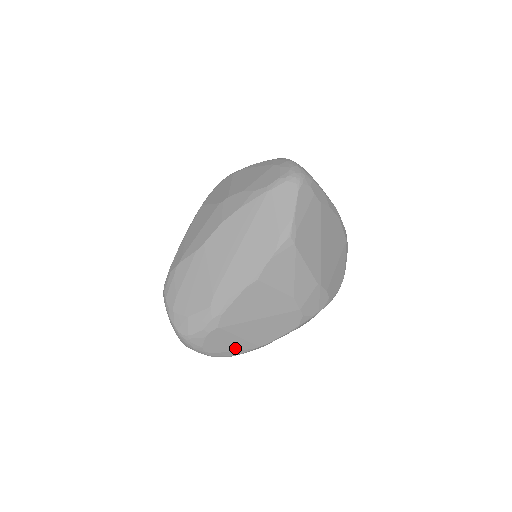
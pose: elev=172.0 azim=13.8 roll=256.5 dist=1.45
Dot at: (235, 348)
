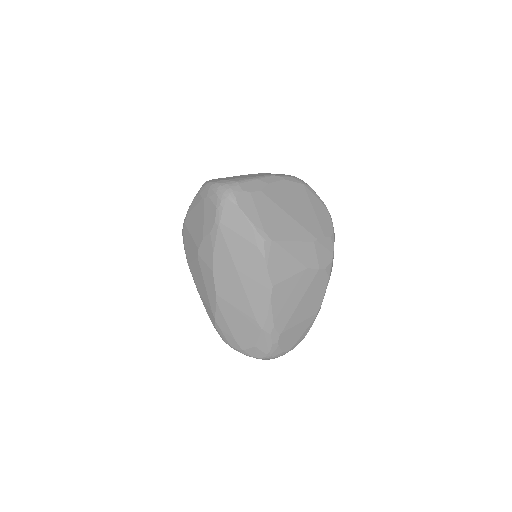
Dot at: (303, 330)
